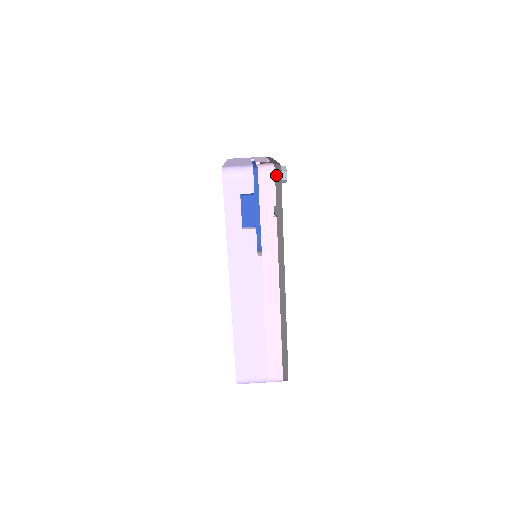
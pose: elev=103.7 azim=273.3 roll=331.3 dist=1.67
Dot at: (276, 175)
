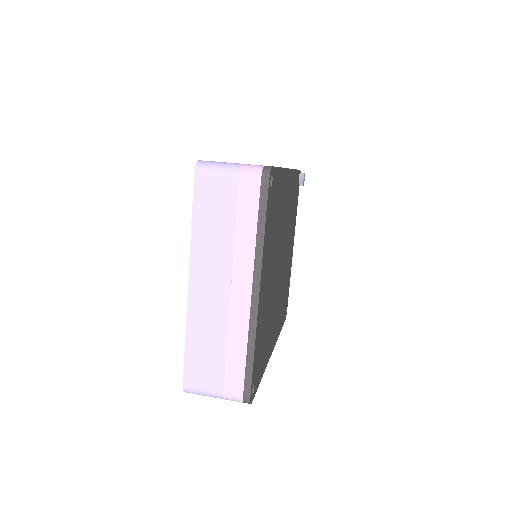
Dot at: occluded
